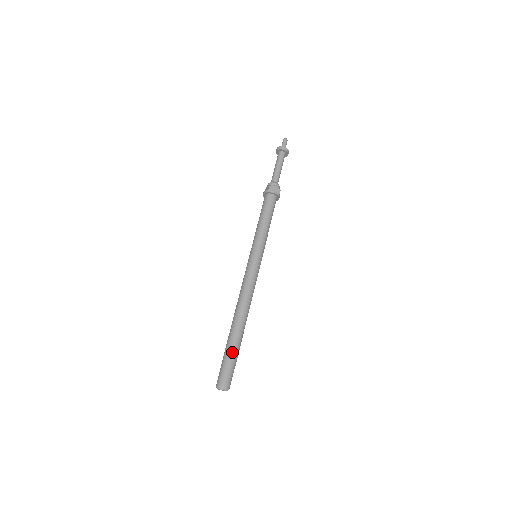
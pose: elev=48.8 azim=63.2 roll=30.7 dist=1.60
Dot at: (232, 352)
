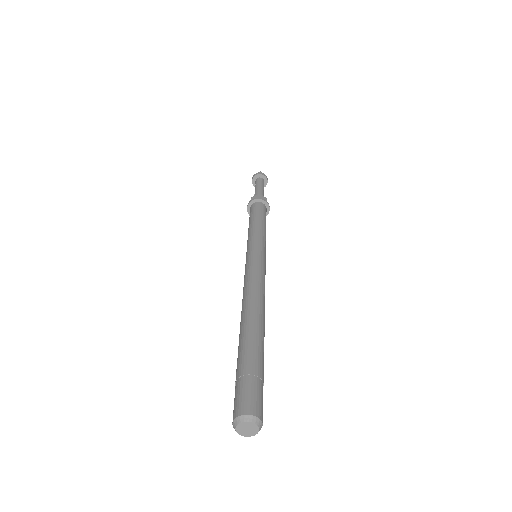
Dot at: (247, 358)
